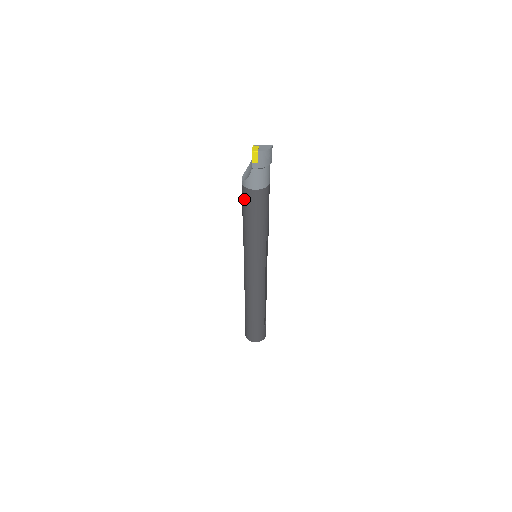
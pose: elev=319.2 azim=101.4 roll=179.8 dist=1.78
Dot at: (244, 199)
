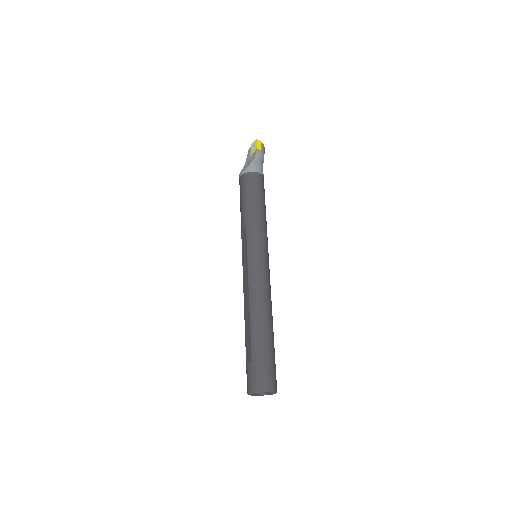
Dot at: (248, 183)
